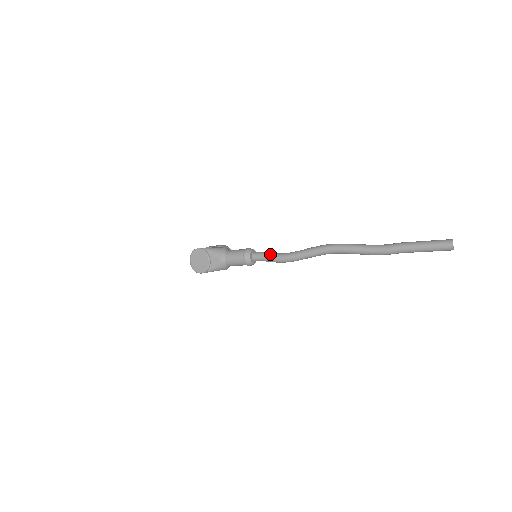
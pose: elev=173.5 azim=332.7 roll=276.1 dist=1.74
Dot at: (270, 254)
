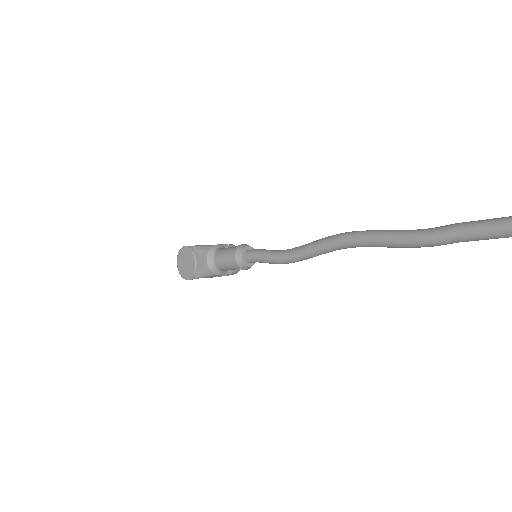
Dot at: (266, 251)
